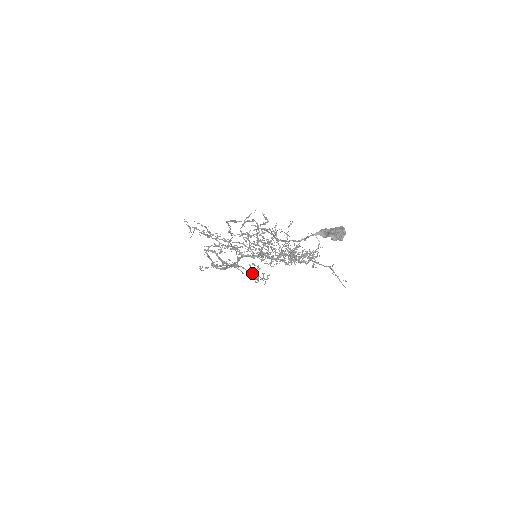
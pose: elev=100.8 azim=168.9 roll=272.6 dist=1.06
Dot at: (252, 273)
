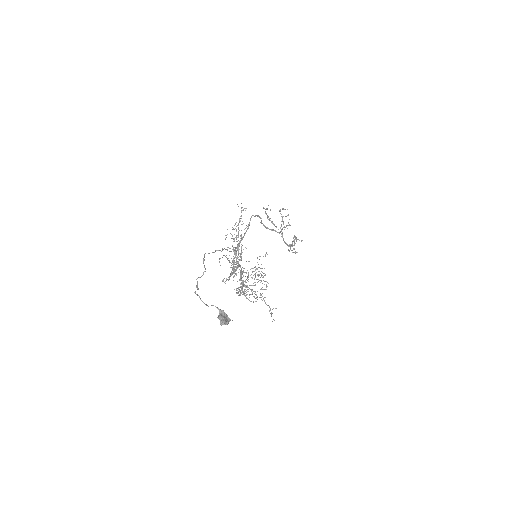
Dot at: (285, 243)
